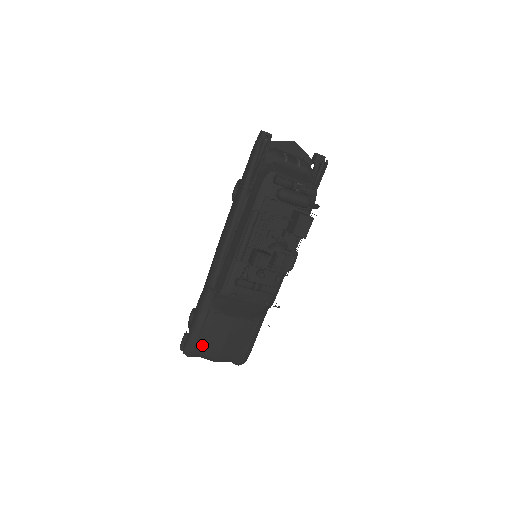
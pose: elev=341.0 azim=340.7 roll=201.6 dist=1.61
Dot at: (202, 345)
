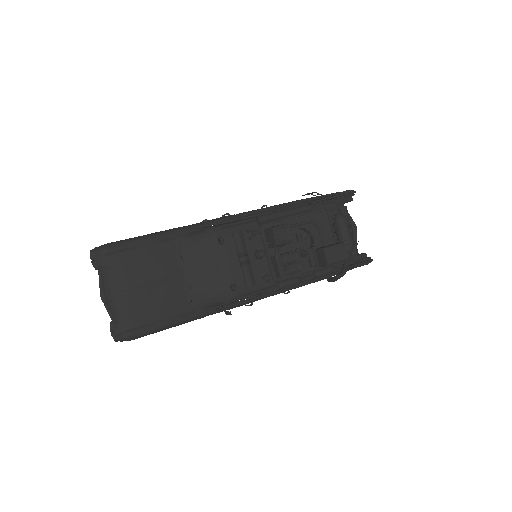
Dot at: (125, 260)
